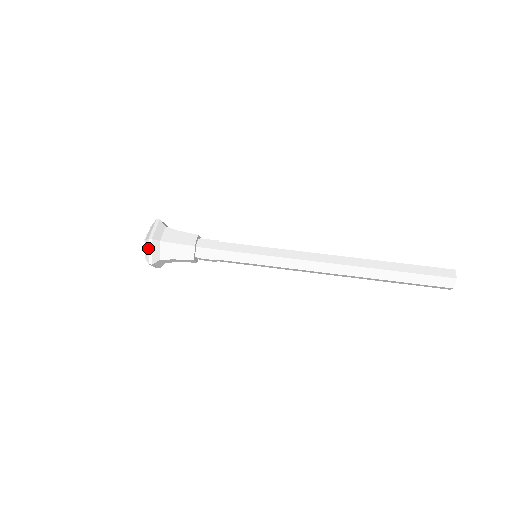
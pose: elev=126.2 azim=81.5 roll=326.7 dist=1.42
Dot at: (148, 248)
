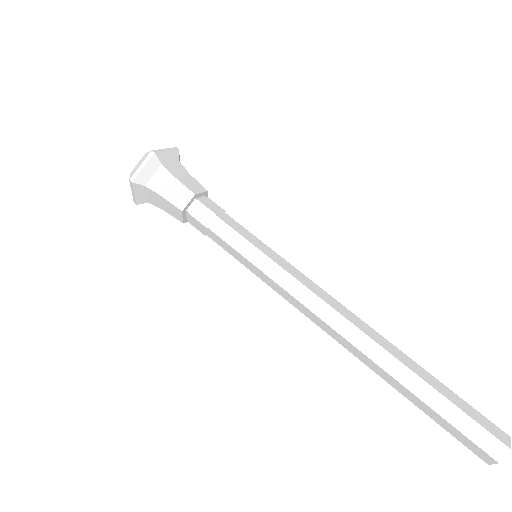
Dot at: (143, 161)
